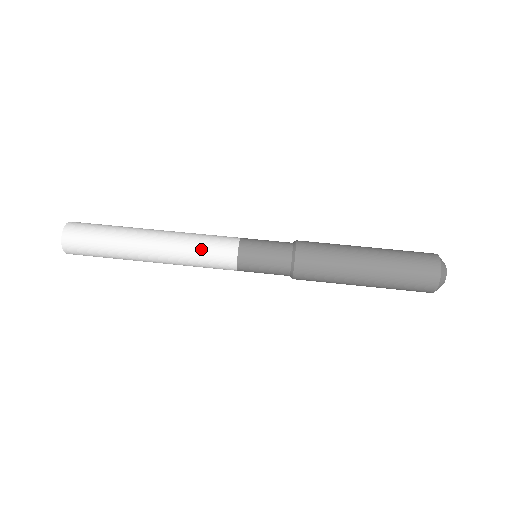
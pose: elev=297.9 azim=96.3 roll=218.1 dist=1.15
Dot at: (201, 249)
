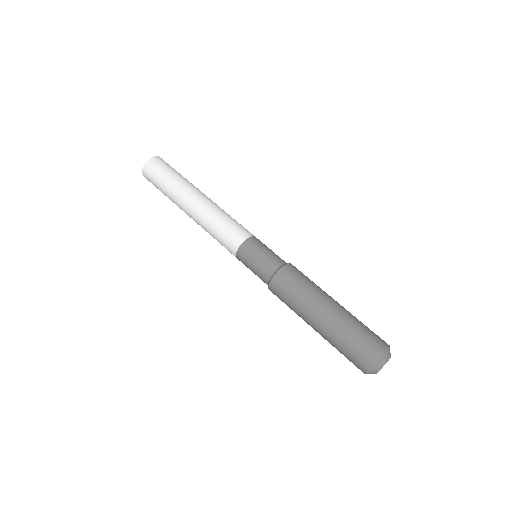
Dot at: (220, 225)
